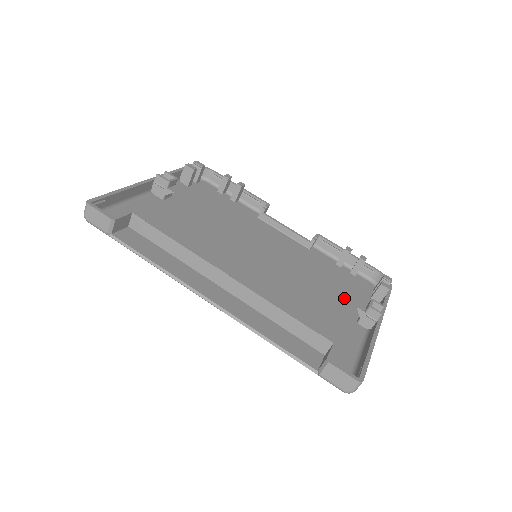
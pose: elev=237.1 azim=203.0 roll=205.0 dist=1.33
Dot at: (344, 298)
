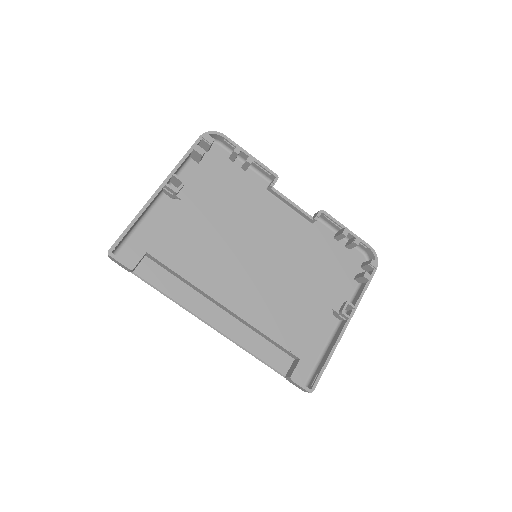
Dot at: (329, 286)
